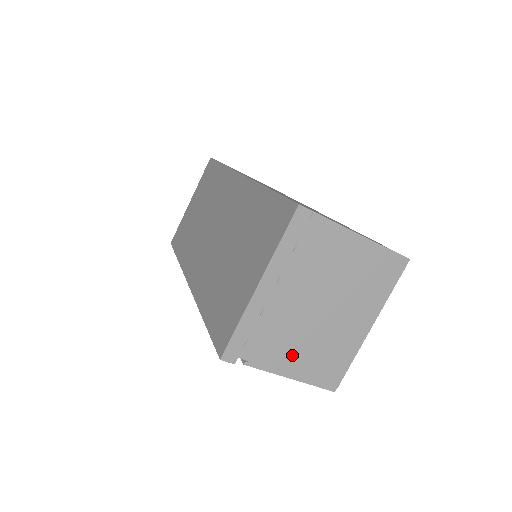
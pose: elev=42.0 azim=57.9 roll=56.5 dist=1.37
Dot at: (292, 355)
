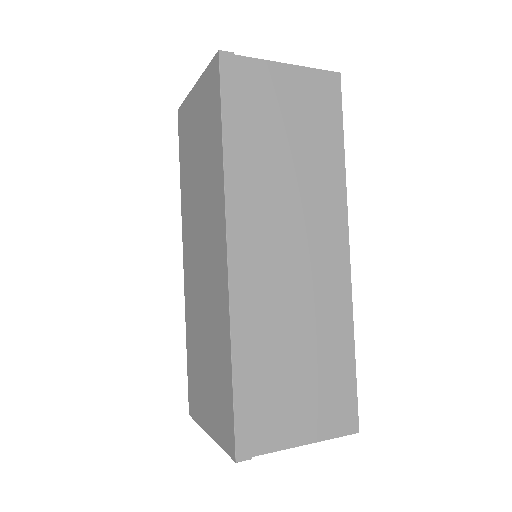
Dot at: occluded
